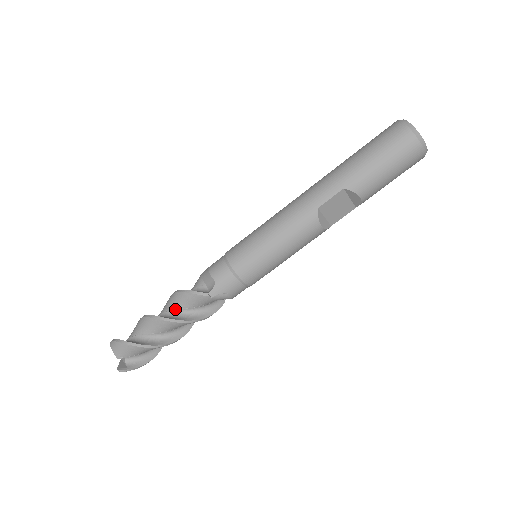
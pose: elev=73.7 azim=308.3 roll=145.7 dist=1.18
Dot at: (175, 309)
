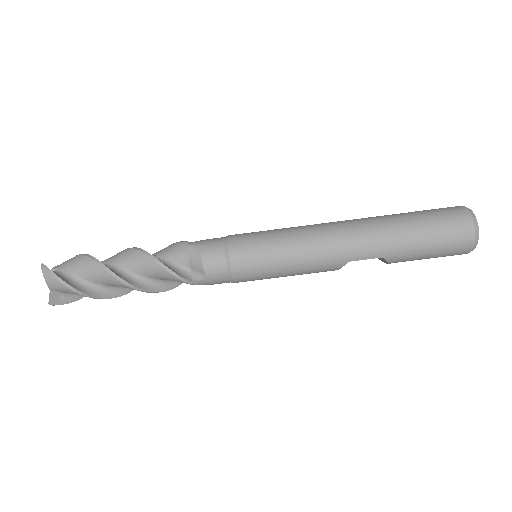
Dot at: (143, 273)
